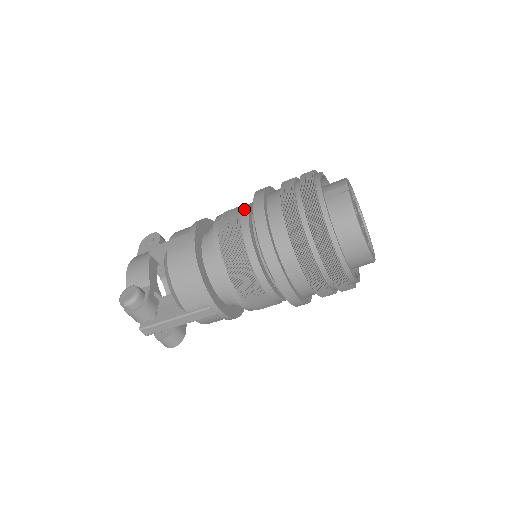
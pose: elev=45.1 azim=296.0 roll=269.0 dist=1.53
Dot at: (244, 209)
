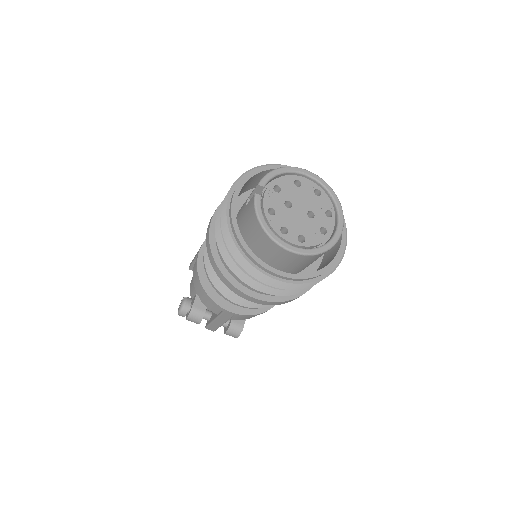
Dot at: occluded
